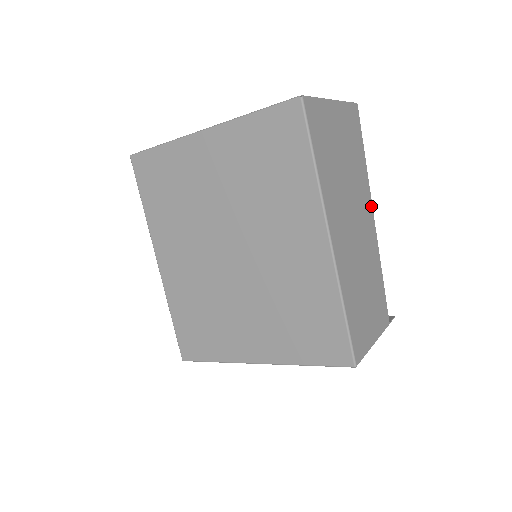
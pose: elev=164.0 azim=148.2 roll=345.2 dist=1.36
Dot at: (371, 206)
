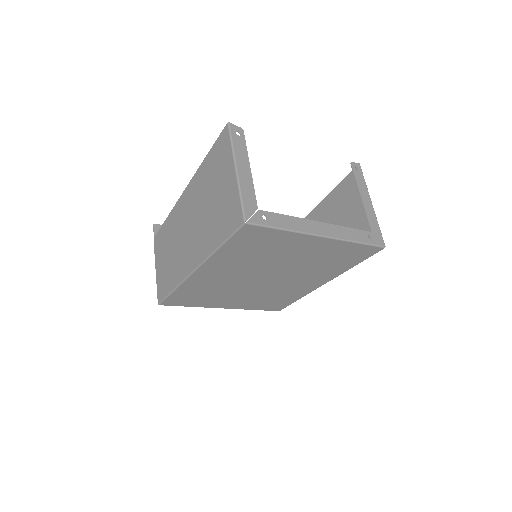
Dot at: (313, 212)
